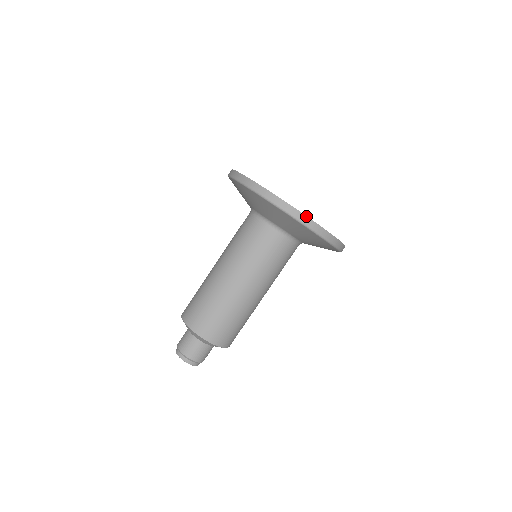
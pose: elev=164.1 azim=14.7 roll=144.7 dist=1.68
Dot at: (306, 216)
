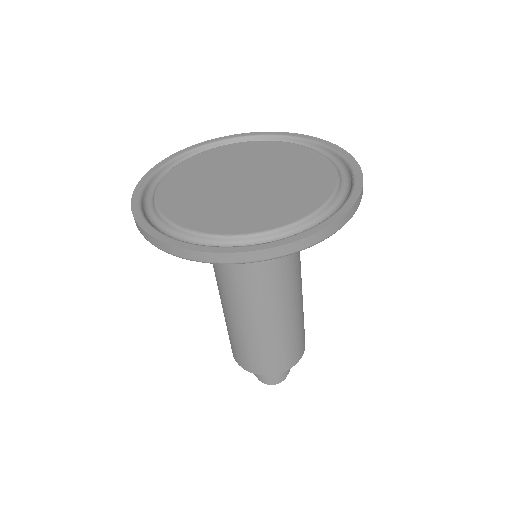
Dot at: (200, 252)
